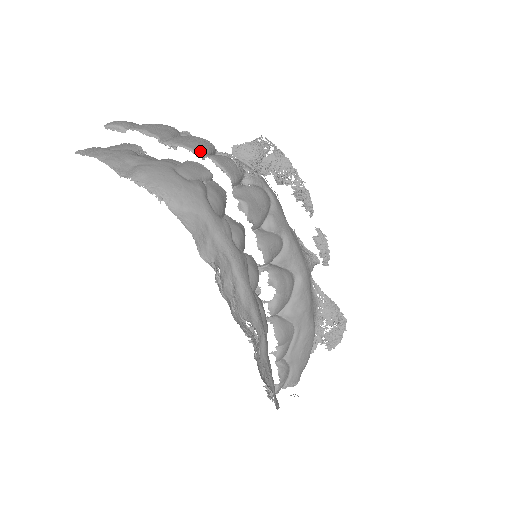
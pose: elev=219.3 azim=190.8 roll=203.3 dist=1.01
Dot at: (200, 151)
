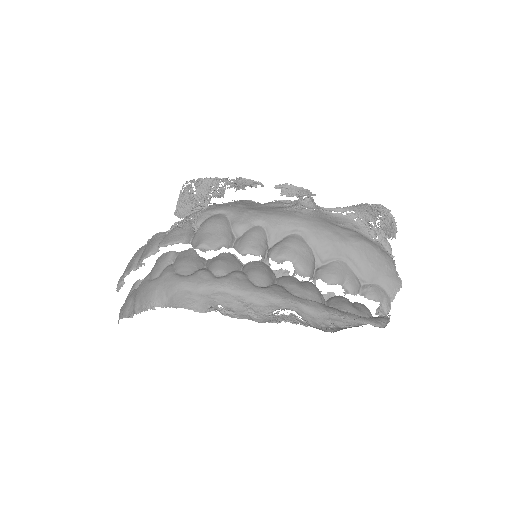
Dot at: (152, 250)
